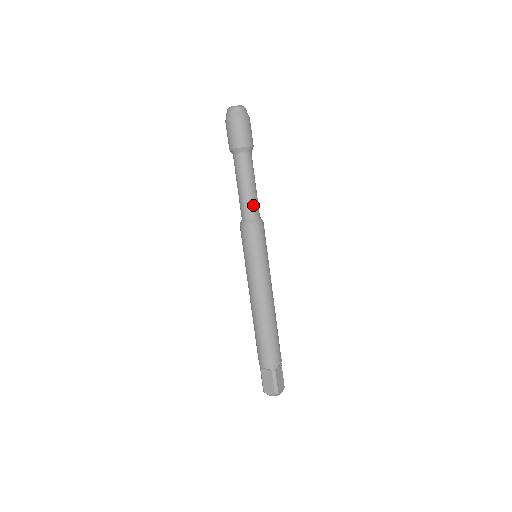
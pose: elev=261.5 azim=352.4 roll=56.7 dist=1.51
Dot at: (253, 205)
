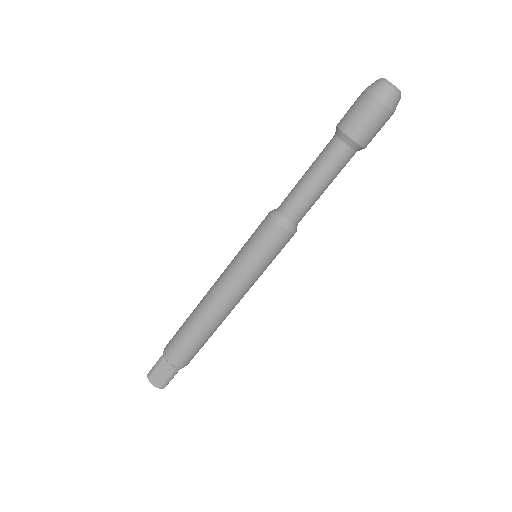
Dot at: (306, 210)
